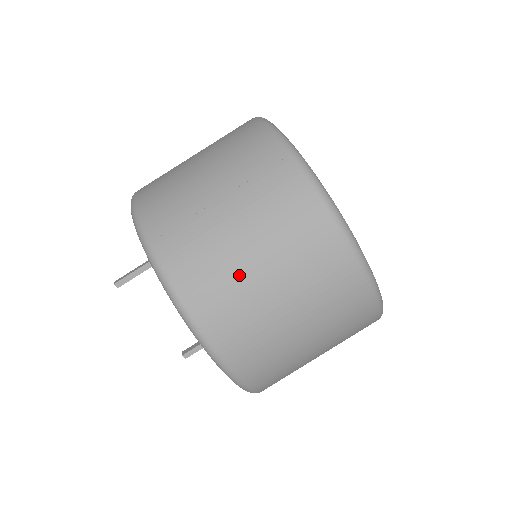
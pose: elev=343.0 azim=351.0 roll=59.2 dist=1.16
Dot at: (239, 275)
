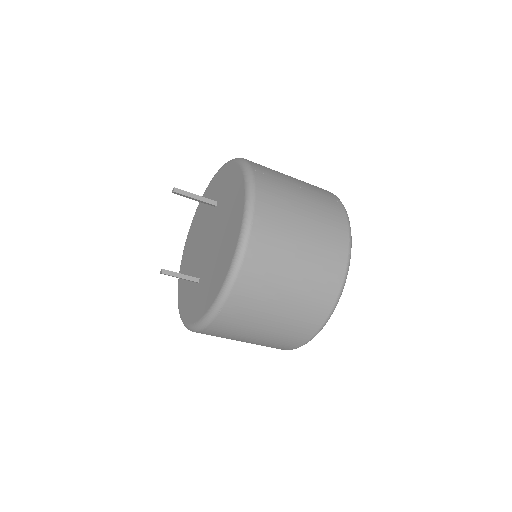
Dot at: (291, 219)
